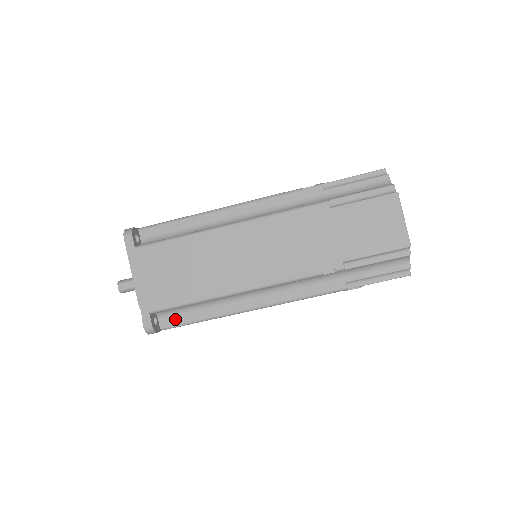
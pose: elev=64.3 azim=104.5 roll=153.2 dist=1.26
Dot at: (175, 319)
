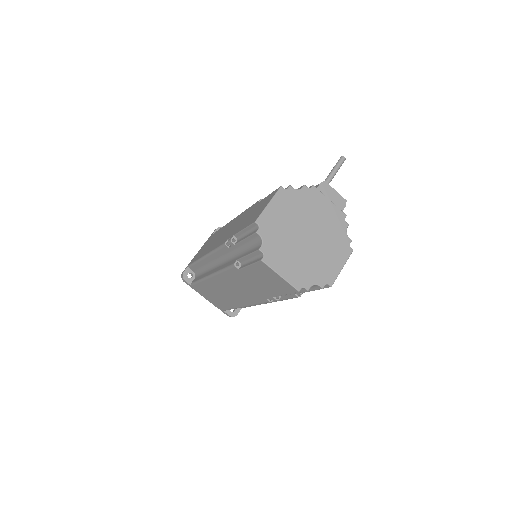
Dot at: occluded
